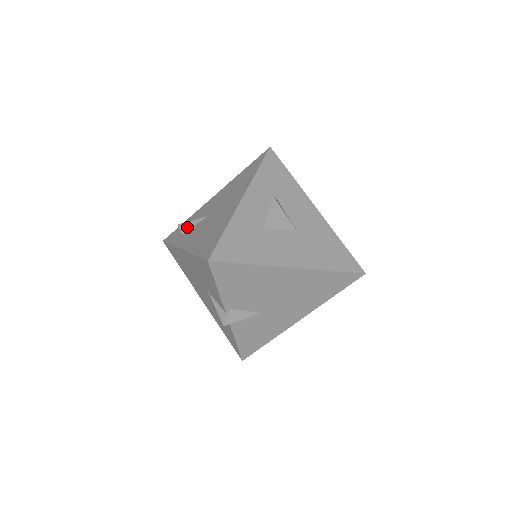
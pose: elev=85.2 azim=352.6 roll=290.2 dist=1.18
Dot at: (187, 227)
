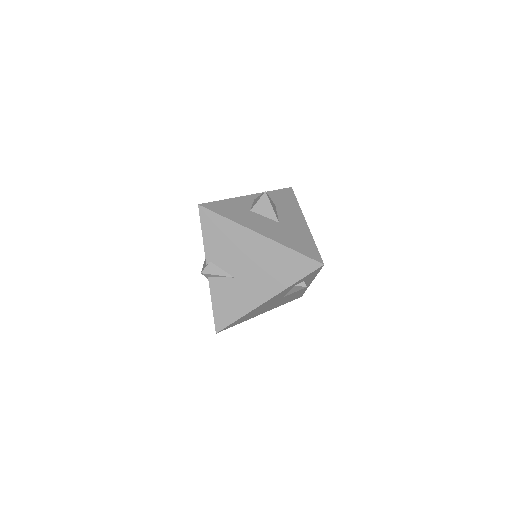
Dot at: occluded
